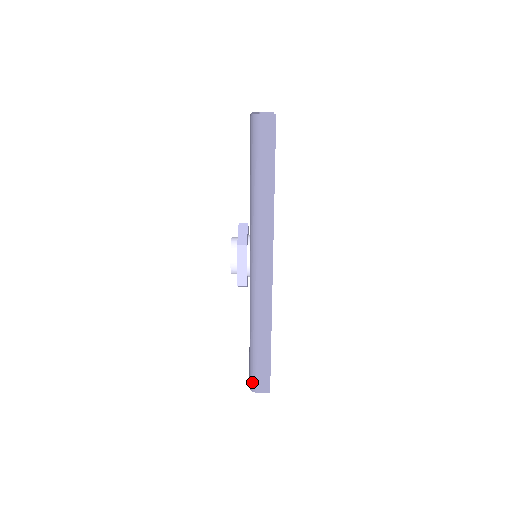
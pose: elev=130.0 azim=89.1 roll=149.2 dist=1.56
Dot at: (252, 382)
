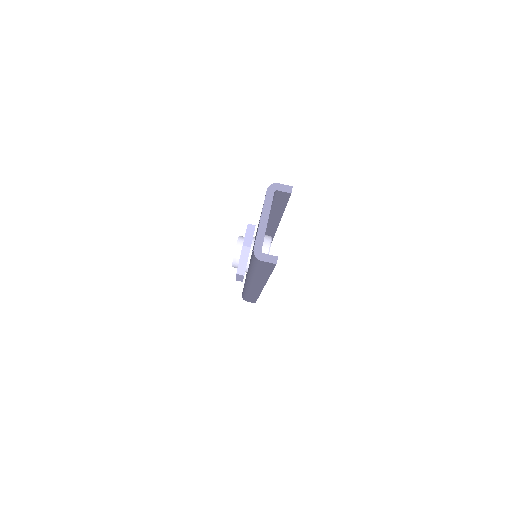
Dot at: (243, 298)
